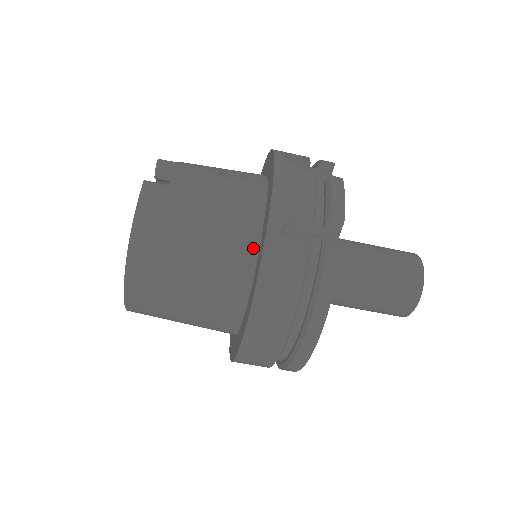
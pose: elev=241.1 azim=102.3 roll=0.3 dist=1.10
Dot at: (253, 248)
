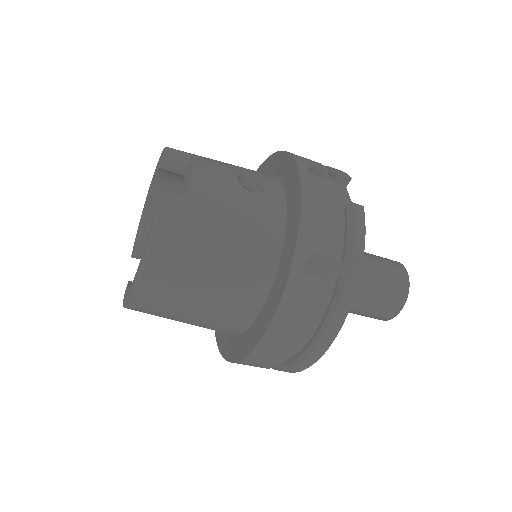
Dot at: (270, 273)
